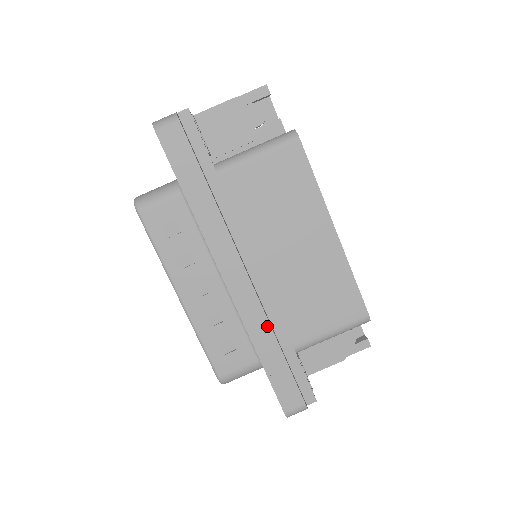
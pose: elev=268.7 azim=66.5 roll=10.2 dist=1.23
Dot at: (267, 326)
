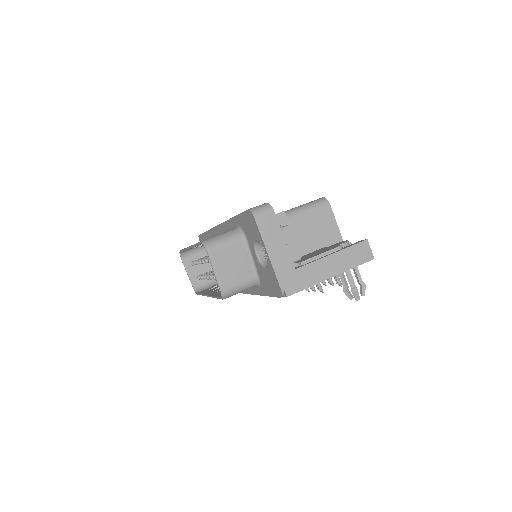
Dot at: occluded
